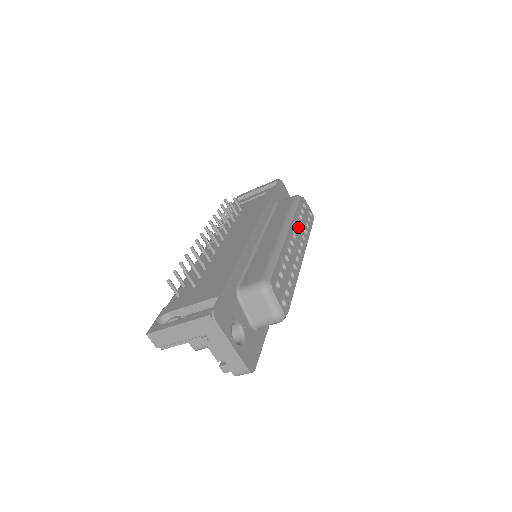
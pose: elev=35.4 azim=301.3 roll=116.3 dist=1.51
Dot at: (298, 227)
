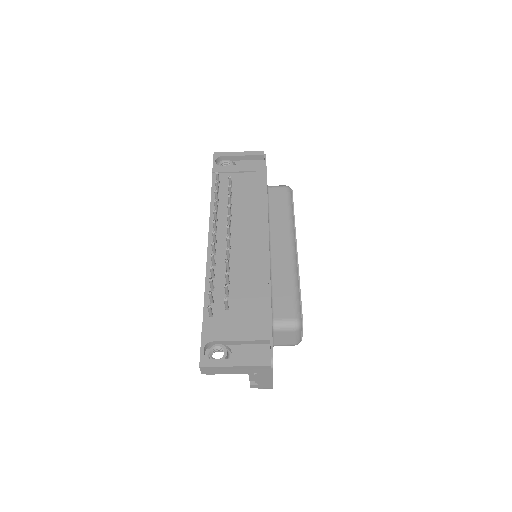
Dot at: occluded
